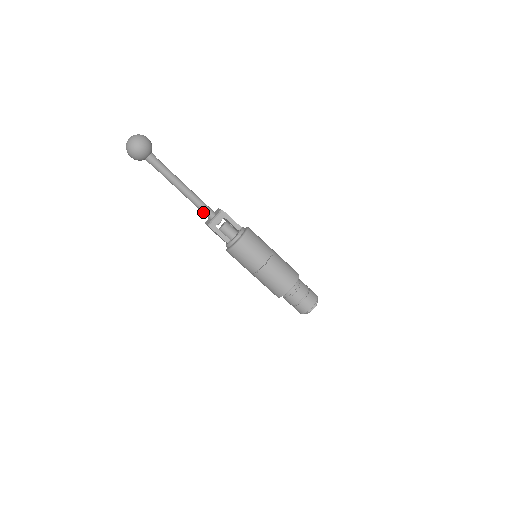
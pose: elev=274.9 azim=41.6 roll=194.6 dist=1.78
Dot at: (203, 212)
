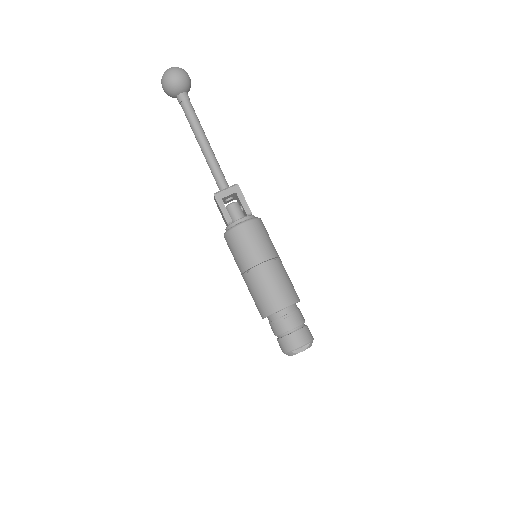
Dot at: (216, 180)
